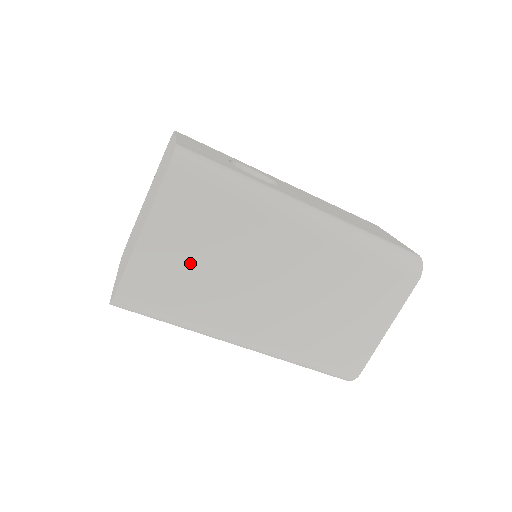
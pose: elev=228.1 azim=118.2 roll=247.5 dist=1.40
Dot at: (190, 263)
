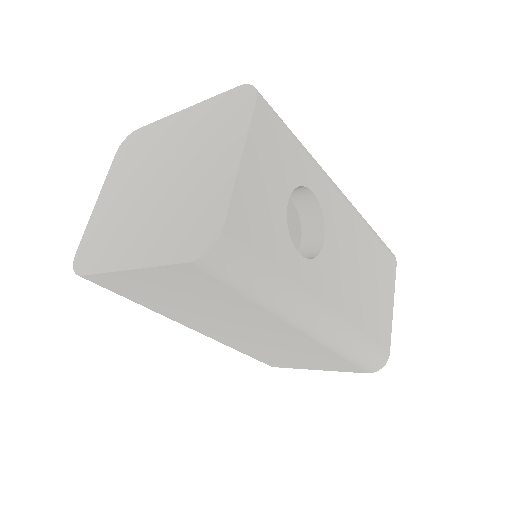
Dot at: (172, 297)
